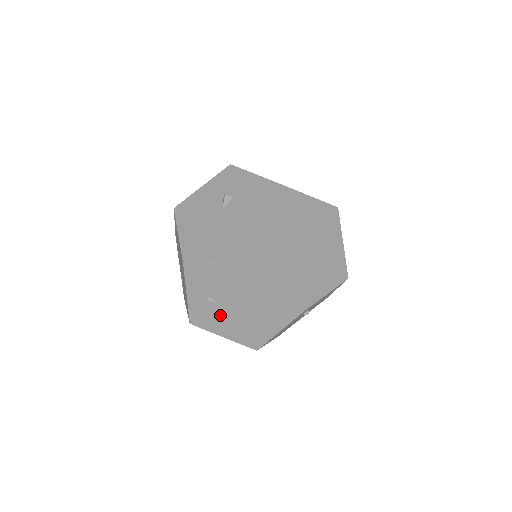
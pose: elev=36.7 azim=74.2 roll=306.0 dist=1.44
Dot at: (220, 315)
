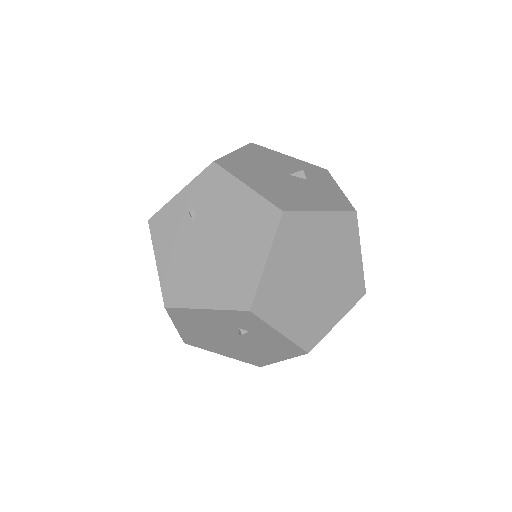
Dot at: (181, 238)
